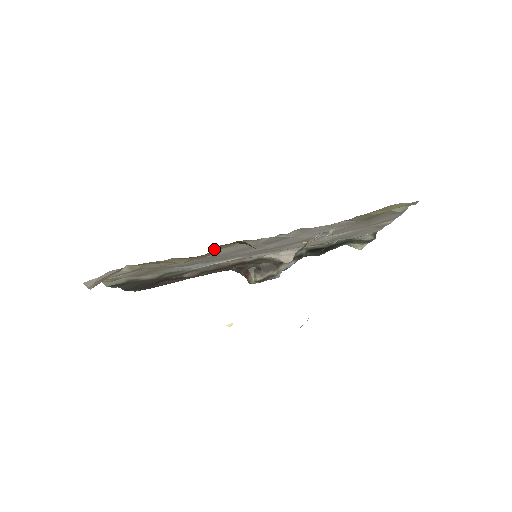
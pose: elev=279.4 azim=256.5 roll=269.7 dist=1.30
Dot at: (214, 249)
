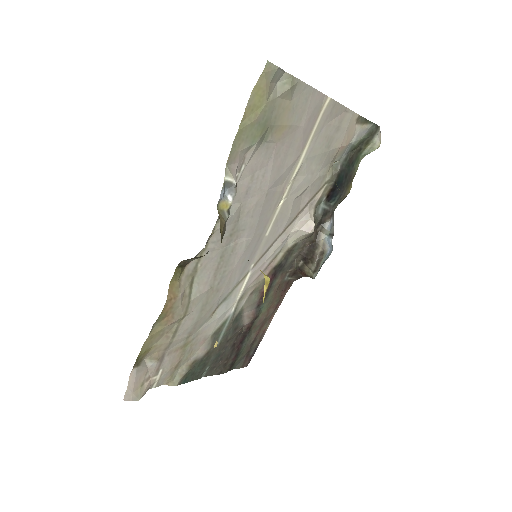
Dot at: (170, 290)
